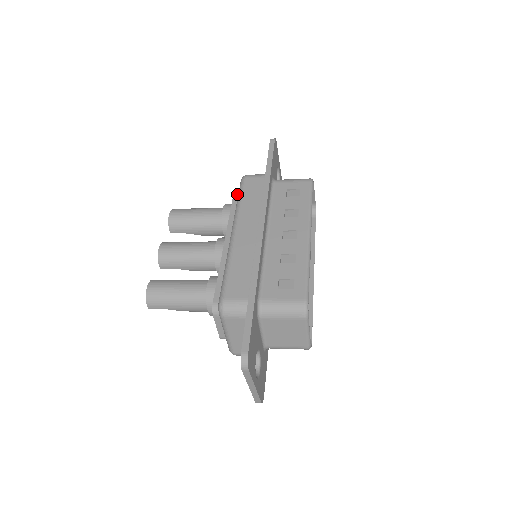
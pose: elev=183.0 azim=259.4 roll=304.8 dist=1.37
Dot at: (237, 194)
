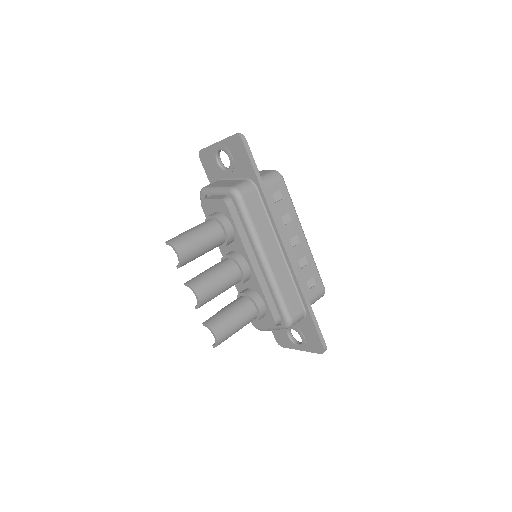
Dot at: (232, 210)
